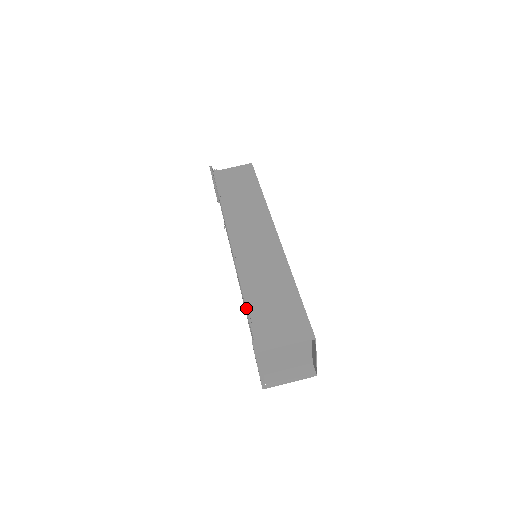
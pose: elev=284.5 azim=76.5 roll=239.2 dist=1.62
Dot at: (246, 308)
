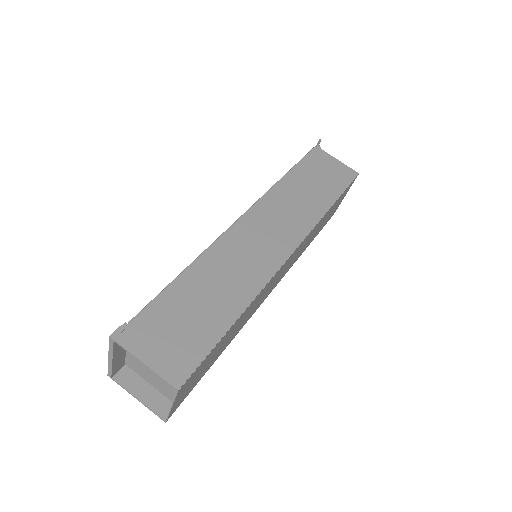
Dot at: (165, 288)
